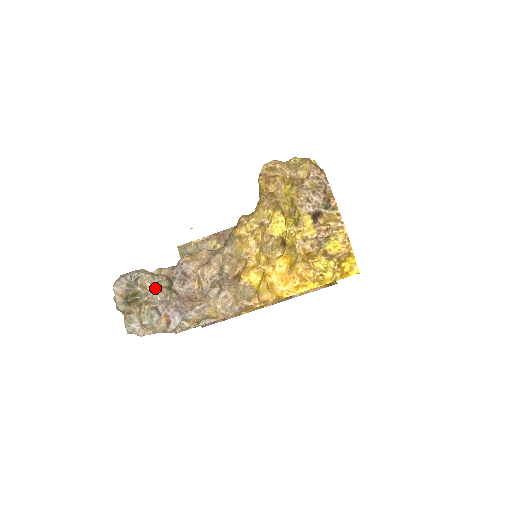
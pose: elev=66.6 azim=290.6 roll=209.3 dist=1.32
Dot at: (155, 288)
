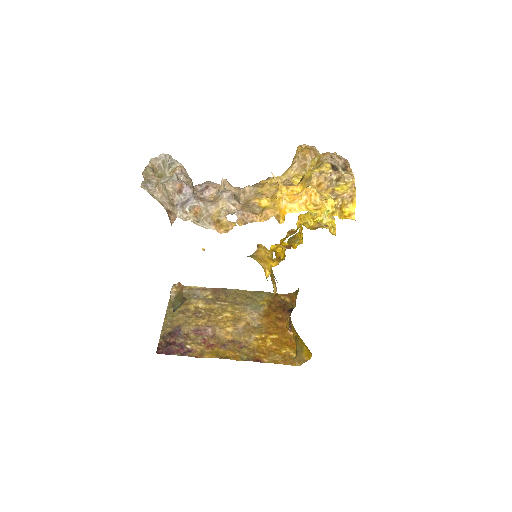
Dot at: (182, 174)
